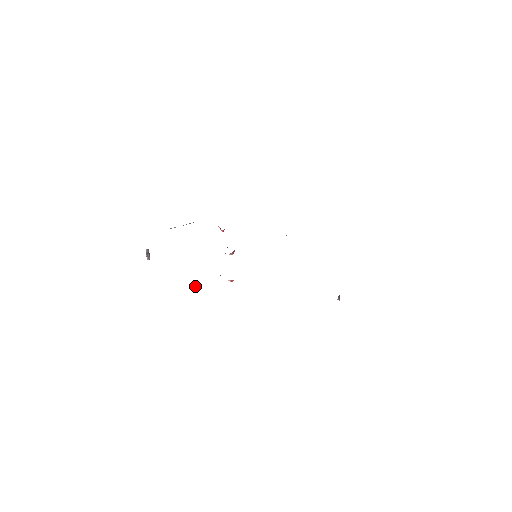
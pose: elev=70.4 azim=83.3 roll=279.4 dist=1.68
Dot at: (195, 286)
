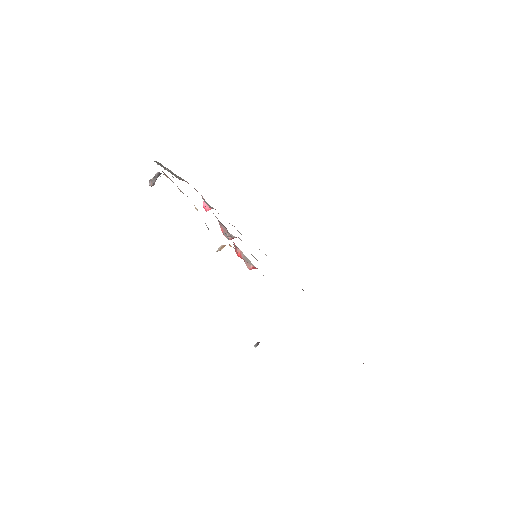
Dot at: (220, 250)
